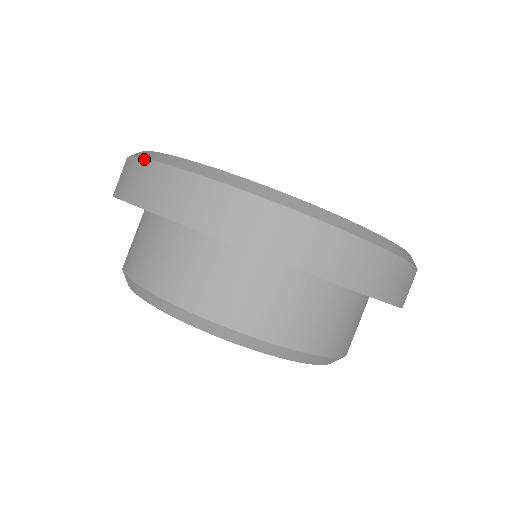
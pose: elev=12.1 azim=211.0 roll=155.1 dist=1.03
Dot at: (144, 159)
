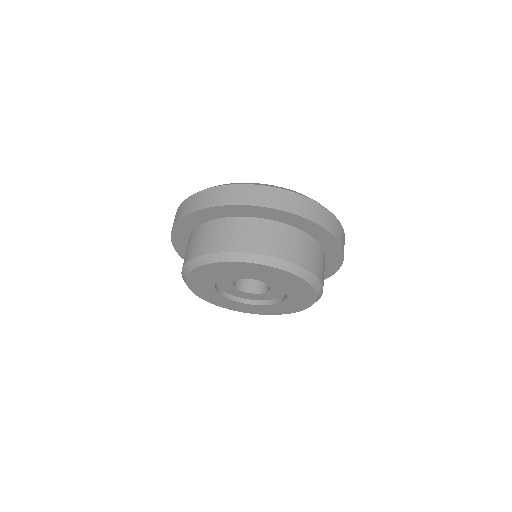
Dot at: occluded
